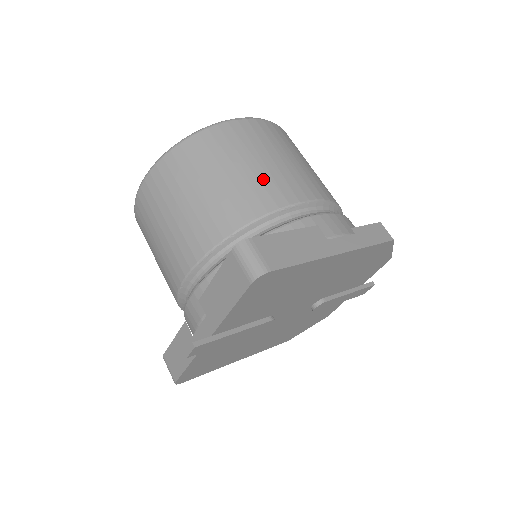
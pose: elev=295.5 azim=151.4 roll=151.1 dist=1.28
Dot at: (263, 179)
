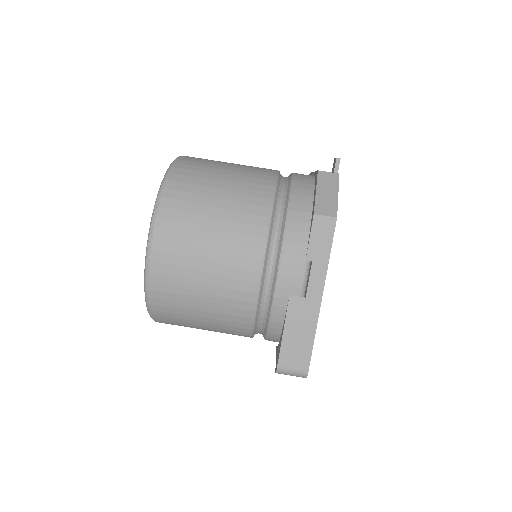
Dot at: (222, 295)
